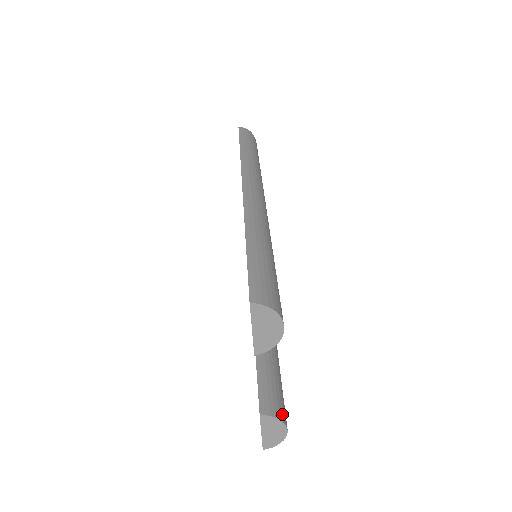
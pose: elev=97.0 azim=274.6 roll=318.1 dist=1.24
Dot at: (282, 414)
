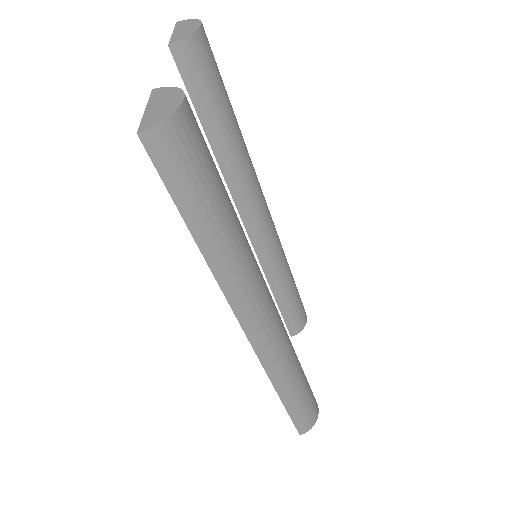
Dot at: (304, 322)
